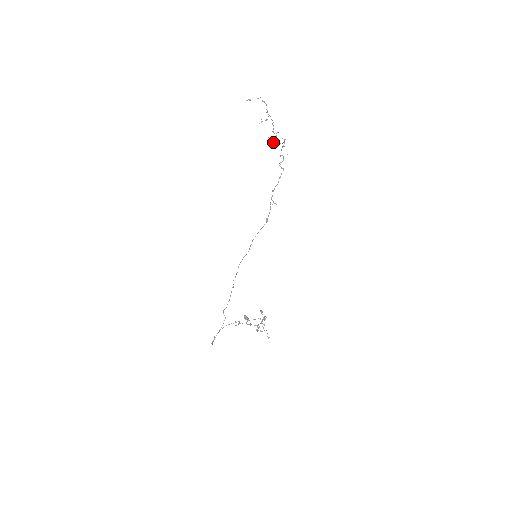
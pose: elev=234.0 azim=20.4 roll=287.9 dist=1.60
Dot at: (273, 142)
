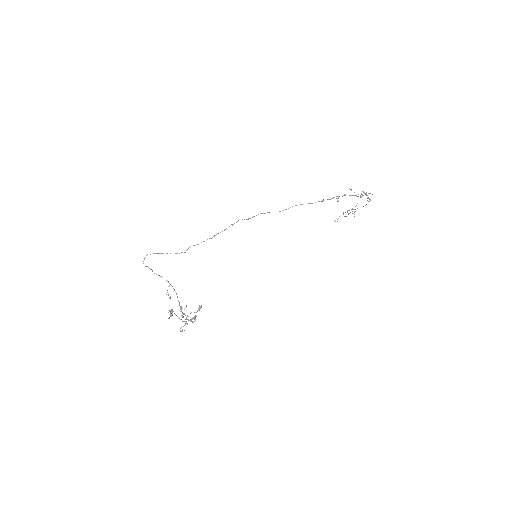
Dot at: occluded
